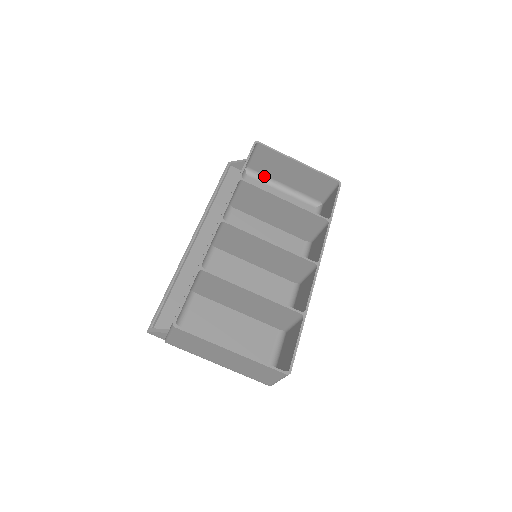
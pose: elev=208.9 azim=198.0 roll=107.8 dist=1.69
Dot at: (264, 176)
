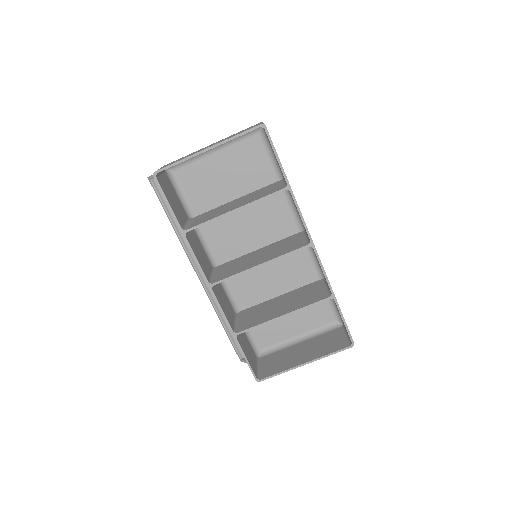
Dot at: occluded
